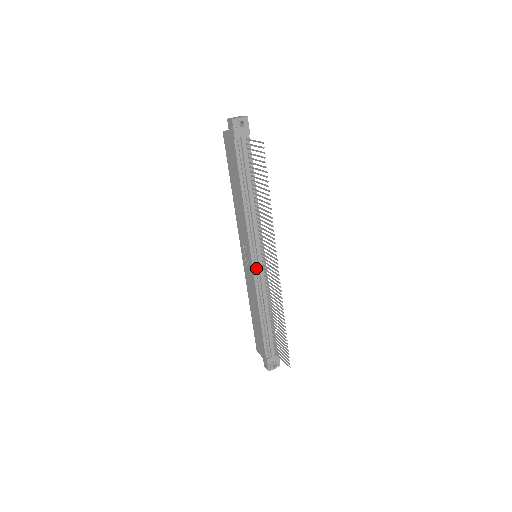
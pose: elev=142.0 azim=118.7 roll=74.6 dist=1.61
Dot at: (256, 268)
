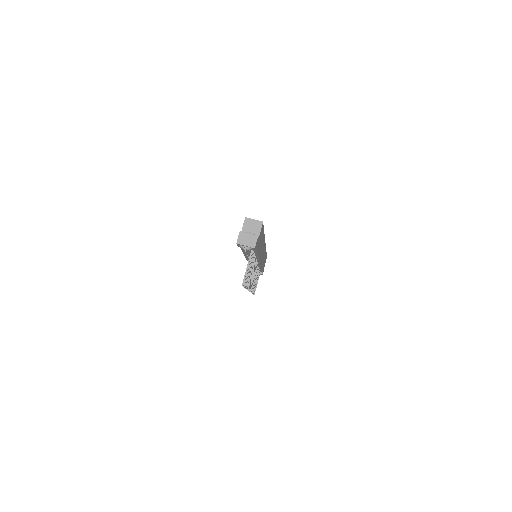
Dot at: occluded
